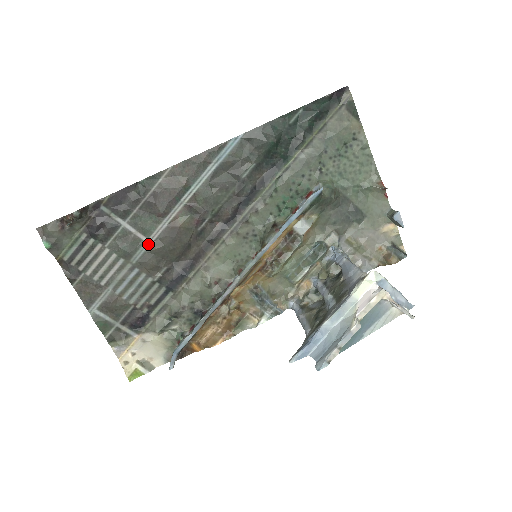
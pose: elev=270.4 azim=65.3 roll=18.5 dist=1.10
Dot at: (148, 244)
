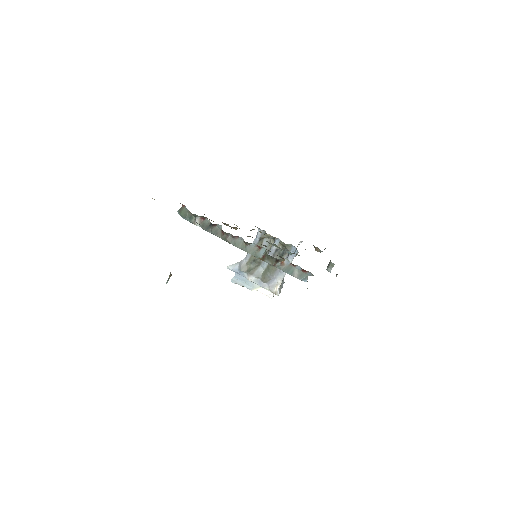
Dot at: occluded
